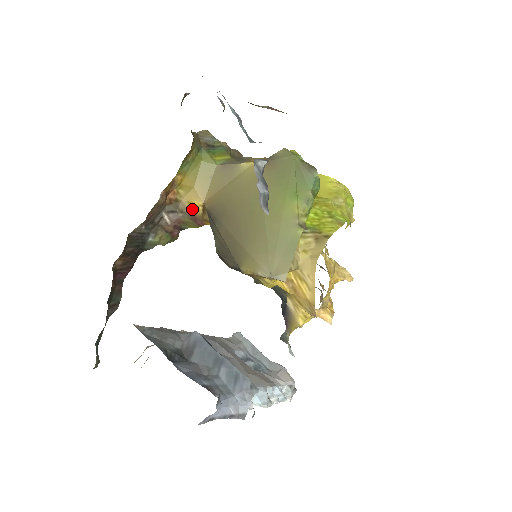
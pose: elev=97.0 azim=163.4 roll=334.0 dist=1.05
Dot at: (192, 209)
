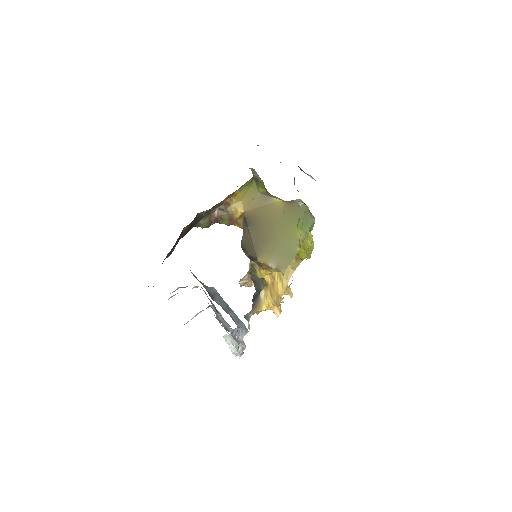
Dot at: (235, 213)
